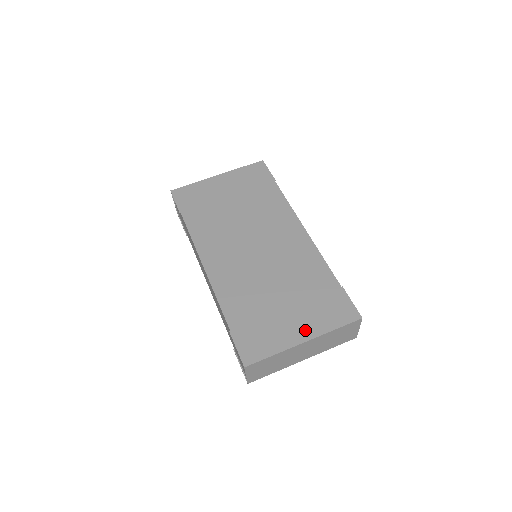
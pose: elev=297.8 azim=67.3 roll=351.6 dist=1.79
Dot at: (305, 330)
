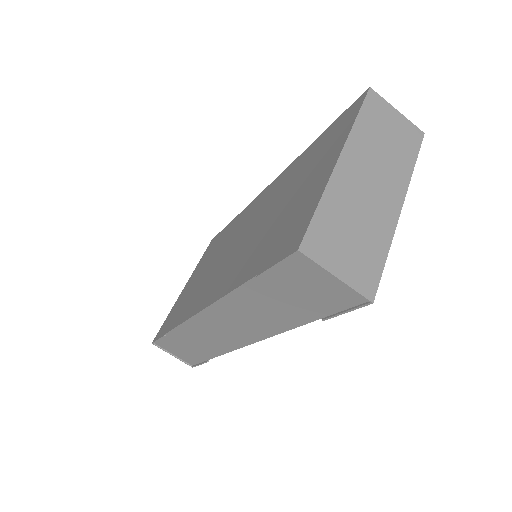
Dot at: (329, 161)
